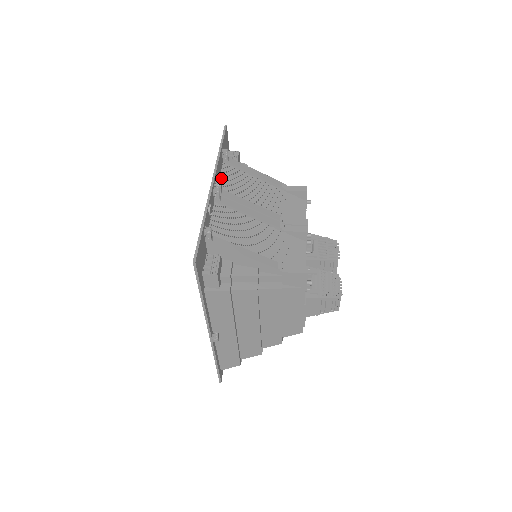
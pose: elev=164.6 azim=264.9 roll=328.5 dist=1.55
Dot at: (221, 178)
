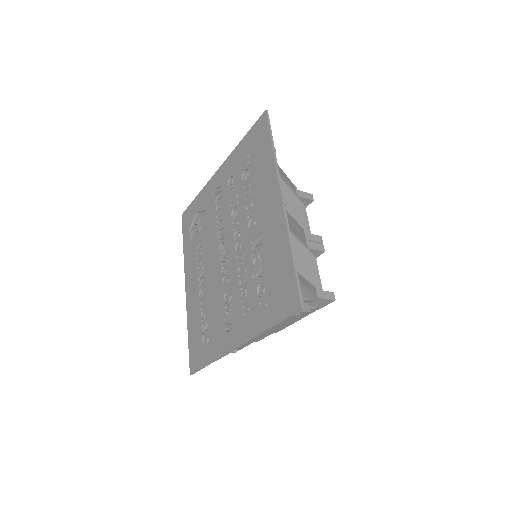
Dot at: occluded
